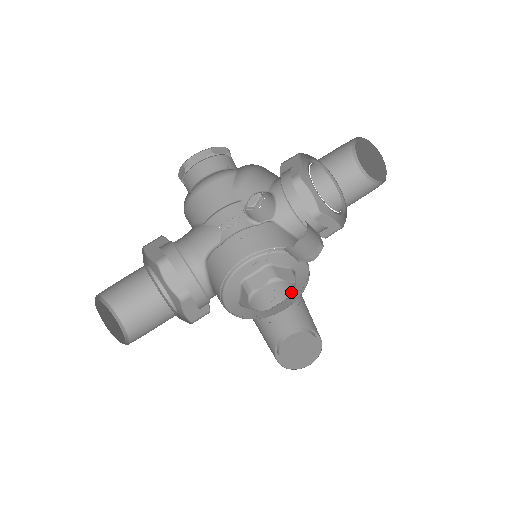
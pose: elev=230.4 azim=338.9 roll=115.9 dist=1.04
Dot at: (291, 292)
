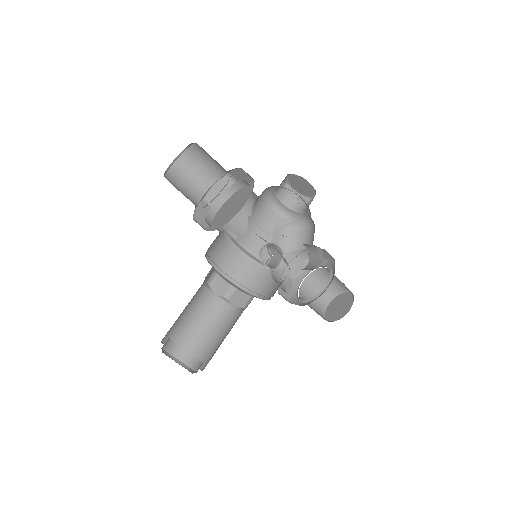
Dot at: (225, 318)
